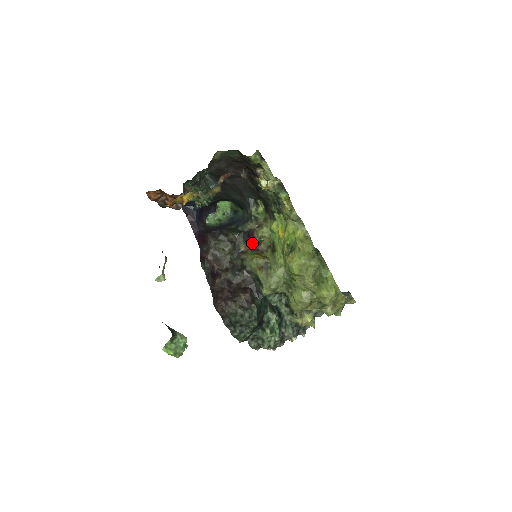
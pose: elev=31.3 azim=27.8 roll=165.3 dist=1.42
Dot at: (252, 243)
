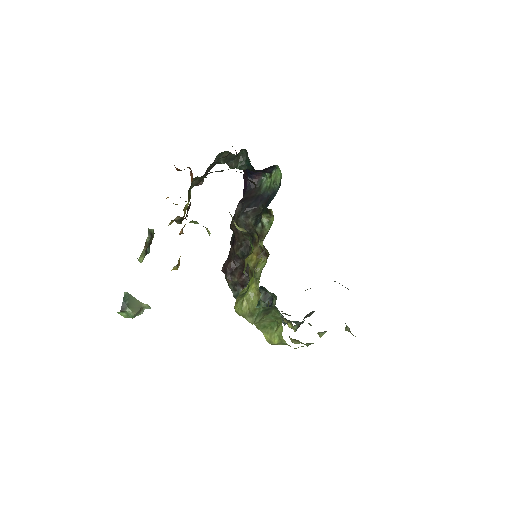
Dot at: occluded
